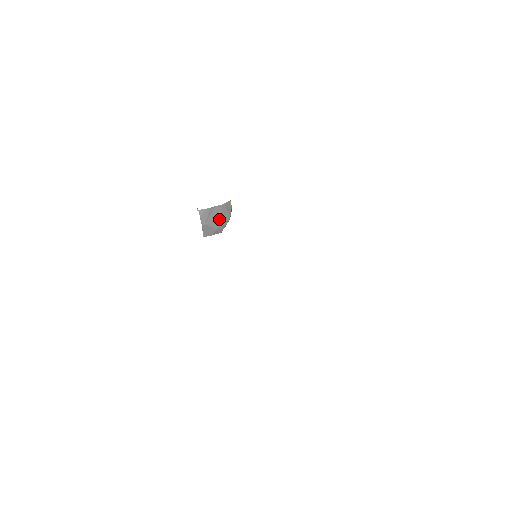
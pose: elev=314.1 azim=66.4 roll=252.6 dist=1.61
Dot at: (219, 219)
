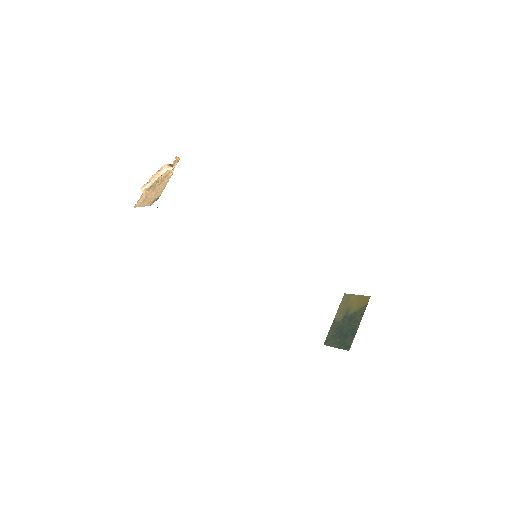
Dot at: occluded
